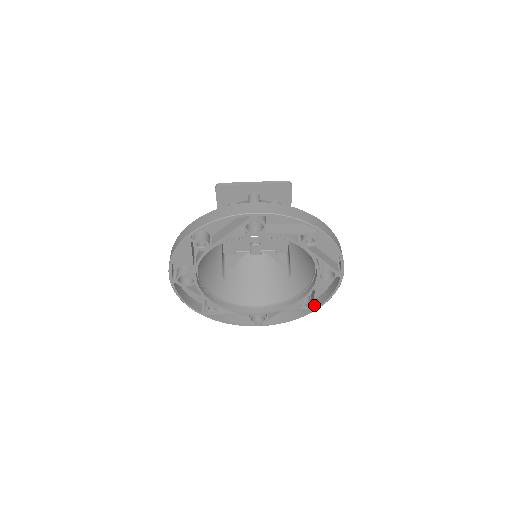
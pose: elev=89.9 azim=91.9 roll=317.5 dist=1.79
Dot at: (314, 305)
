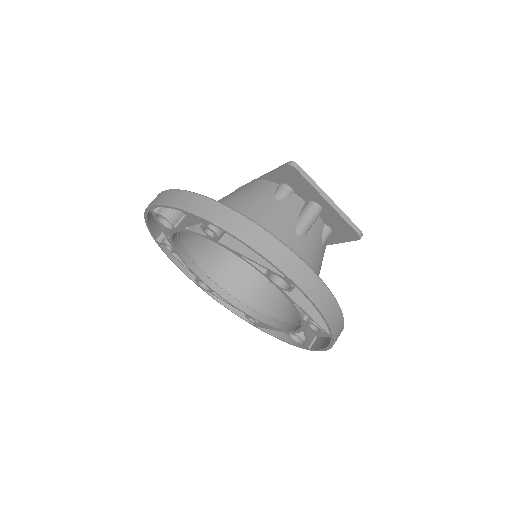
Dot at: occluded
